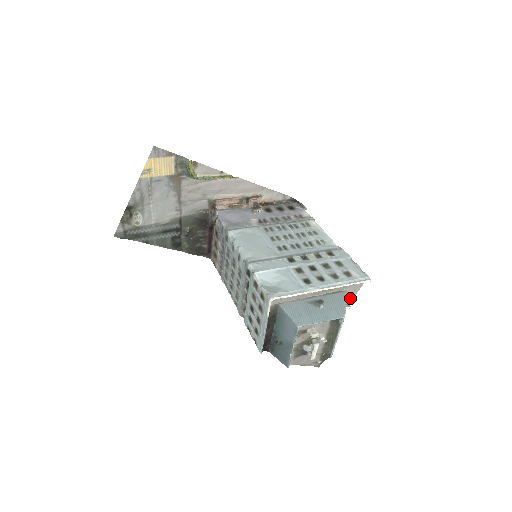
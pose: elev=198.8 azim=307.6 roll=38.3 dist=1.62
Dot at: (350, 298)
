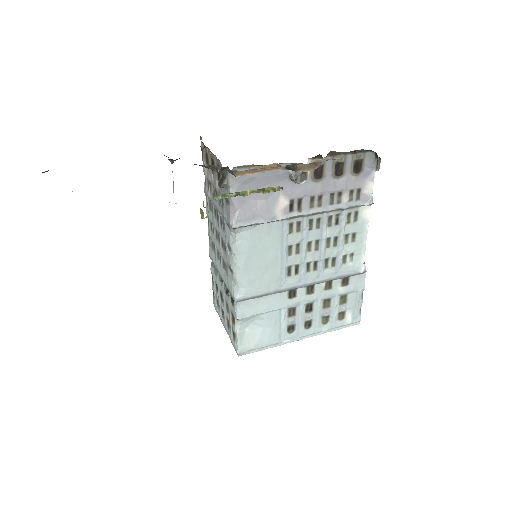
Dot at: occluded
